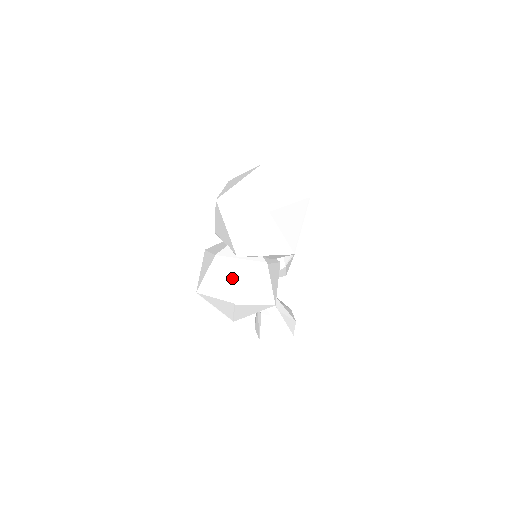
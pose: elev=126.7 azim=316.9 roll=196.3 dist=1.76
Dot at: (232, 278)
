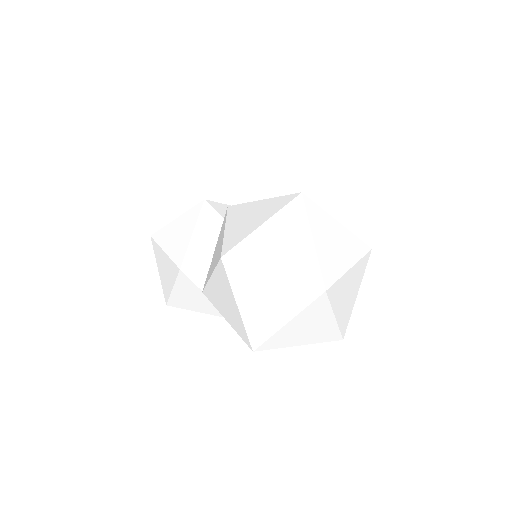
Dot at: (181, 294)
